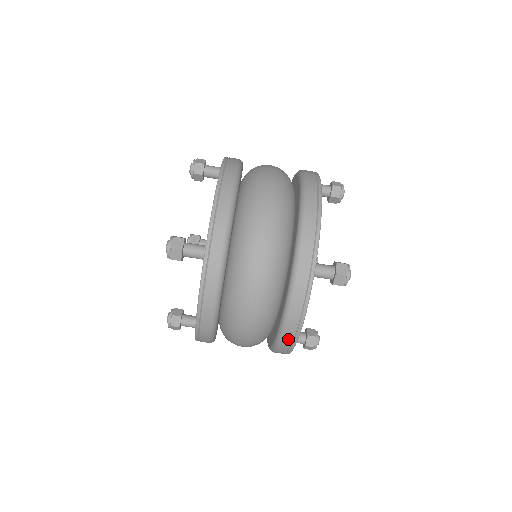
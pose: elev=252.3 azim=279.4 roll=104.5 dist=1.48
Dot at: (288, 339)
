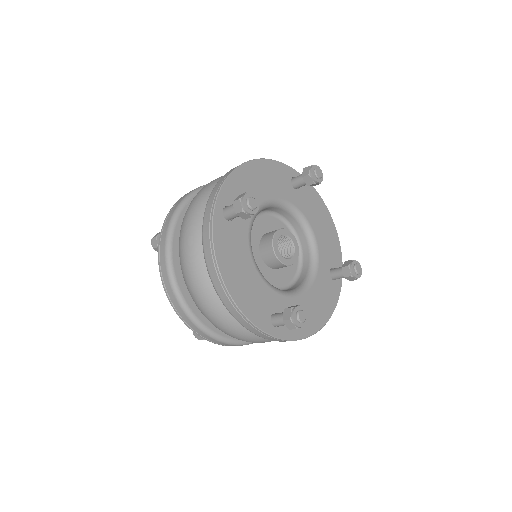
Dot at: occluded
